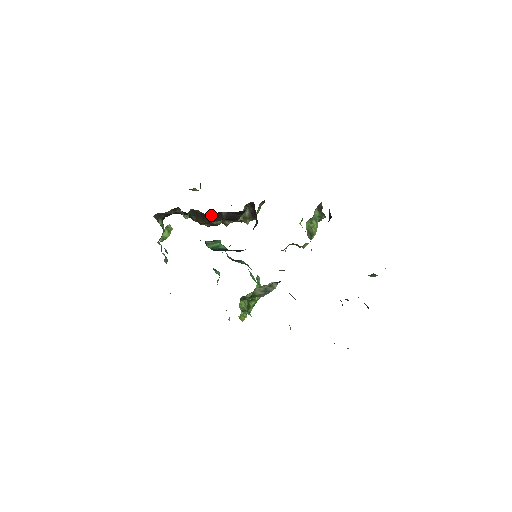
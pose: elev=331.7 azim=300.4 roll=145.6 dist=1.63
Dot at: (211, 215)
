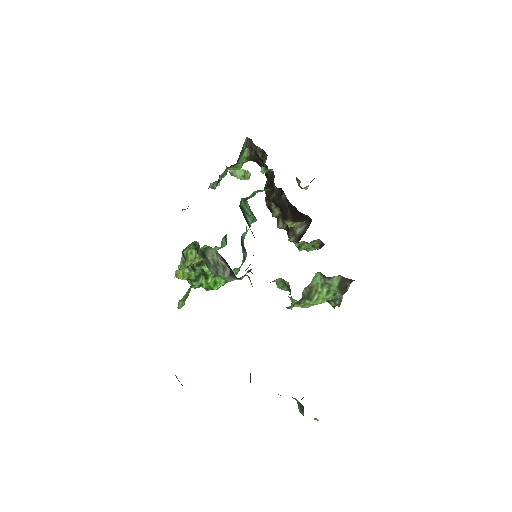
Dot at: (276, 190)
